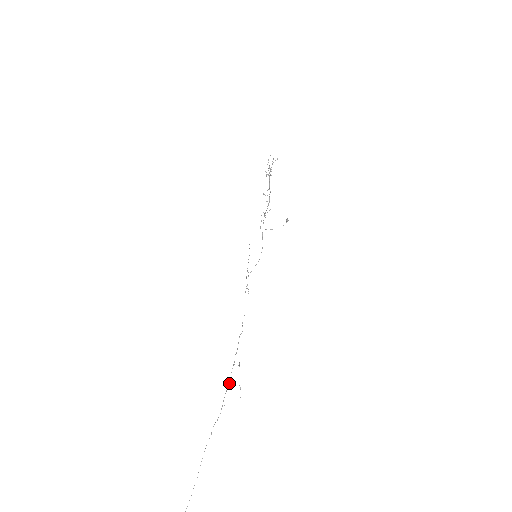
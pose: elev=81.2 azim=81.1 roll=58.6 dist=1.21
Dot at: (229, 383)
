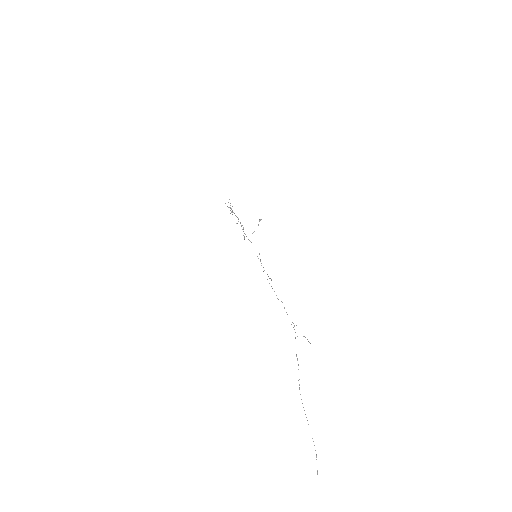
Dot at: occluded
